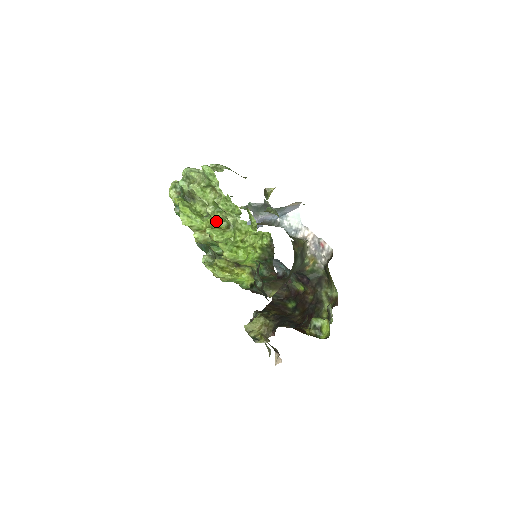
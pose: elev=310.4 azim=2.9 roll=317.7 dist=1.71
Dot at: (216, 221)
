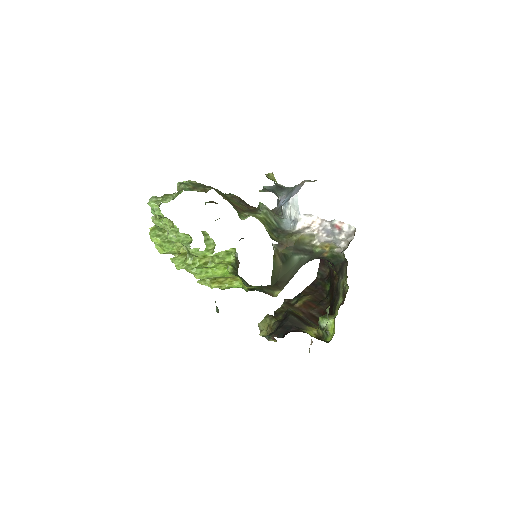
Dot at: (182, 246)
